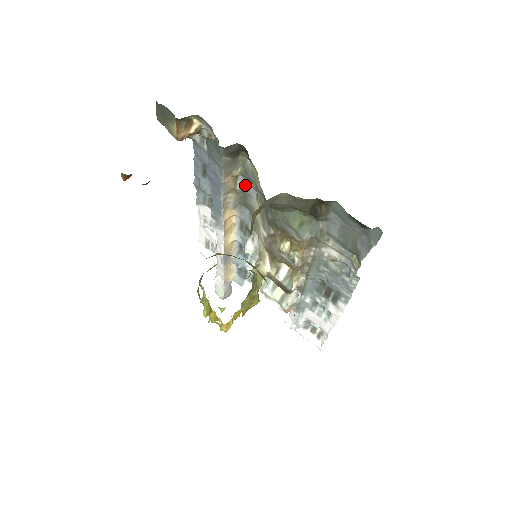
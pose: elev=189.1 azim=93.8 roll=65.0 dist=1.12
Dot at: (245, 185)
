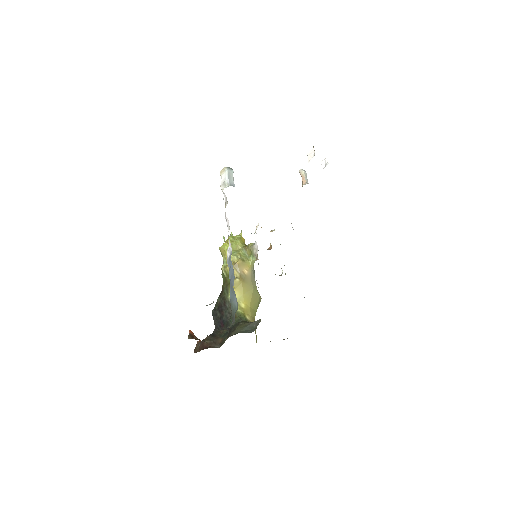
Dot at: occluded
